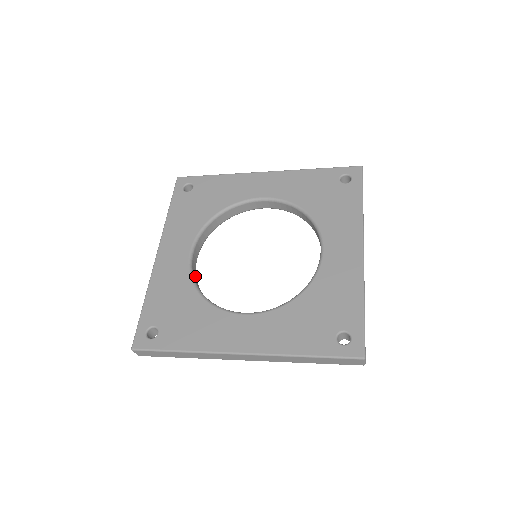
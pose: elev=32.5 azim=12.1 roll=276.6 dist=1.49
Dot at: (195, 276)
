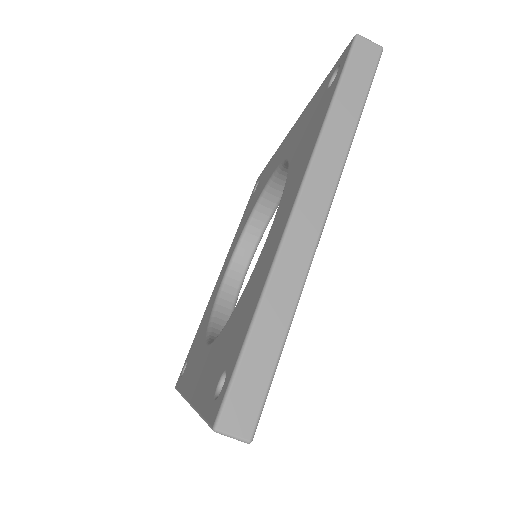
Dot at: (230, 296)
